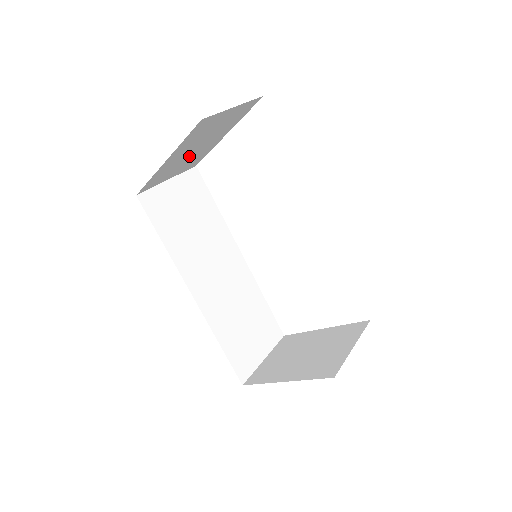
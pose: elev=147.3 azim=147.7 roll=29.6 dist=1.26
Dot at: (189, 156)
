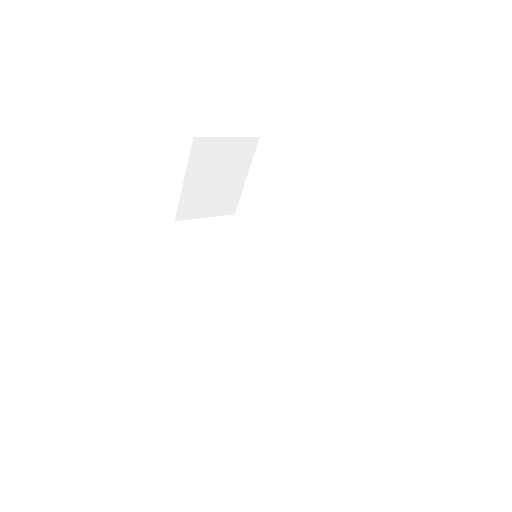
Dot at: (213, 191)
